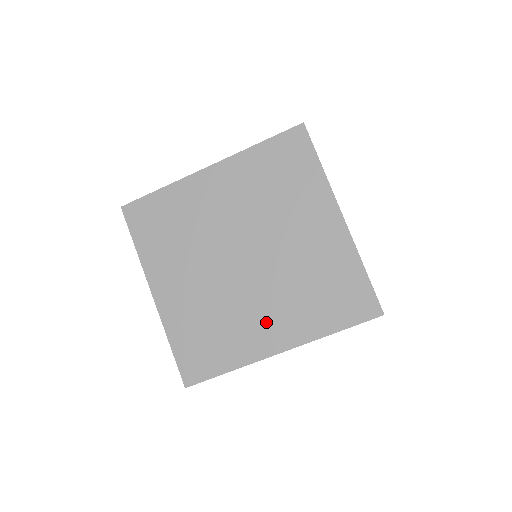
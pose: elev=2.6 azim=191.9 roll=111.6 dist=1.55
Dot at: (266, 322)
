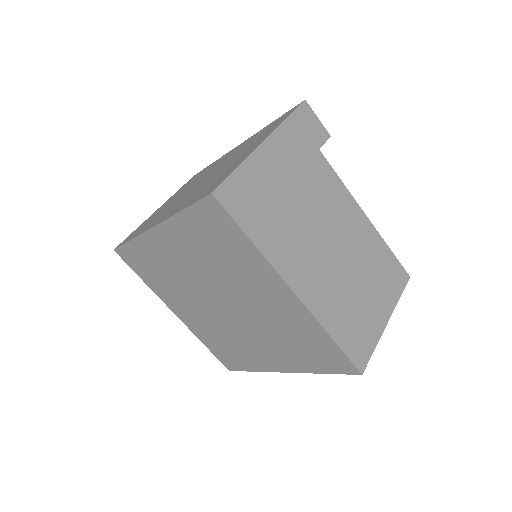
Dot at: (263, 351)
